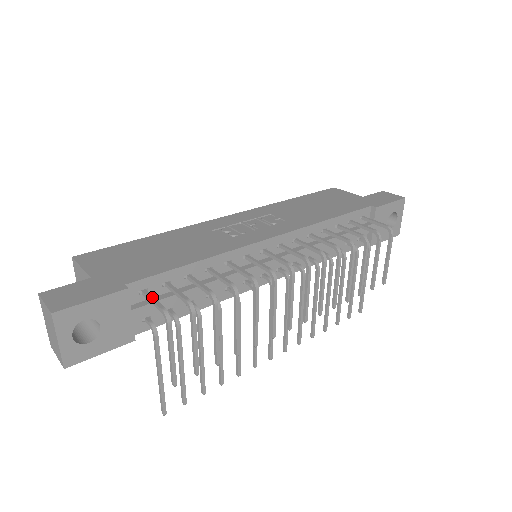
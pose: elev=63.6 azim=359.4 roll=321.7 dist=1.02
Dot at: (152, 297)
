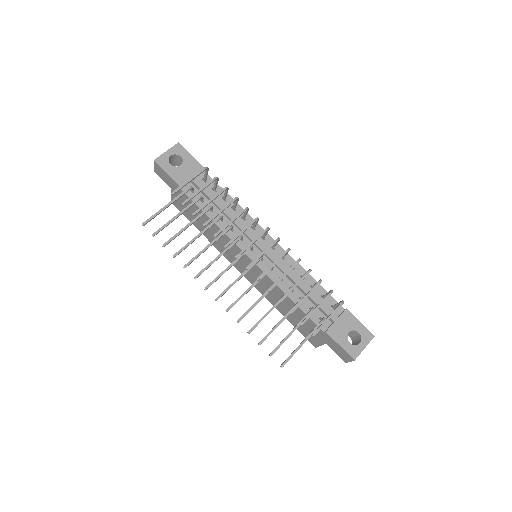
Dot at: occluded
